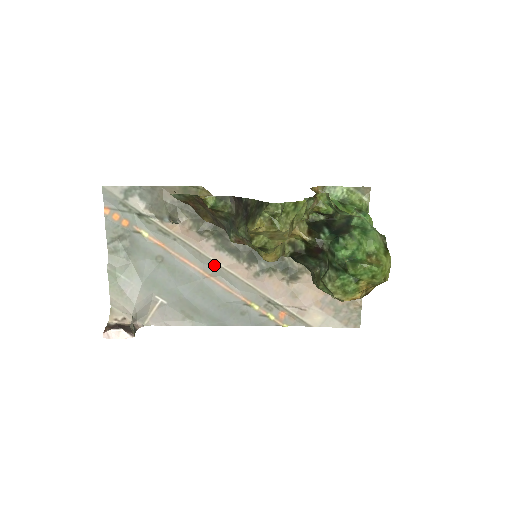
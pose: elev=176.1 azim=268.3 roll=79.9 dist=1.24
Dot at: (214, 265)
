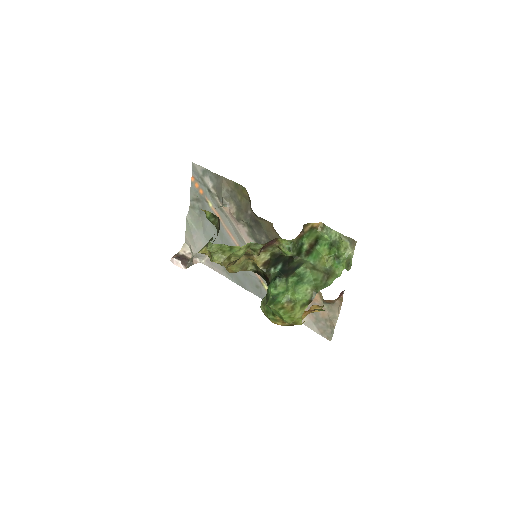
Dot at: occluded
